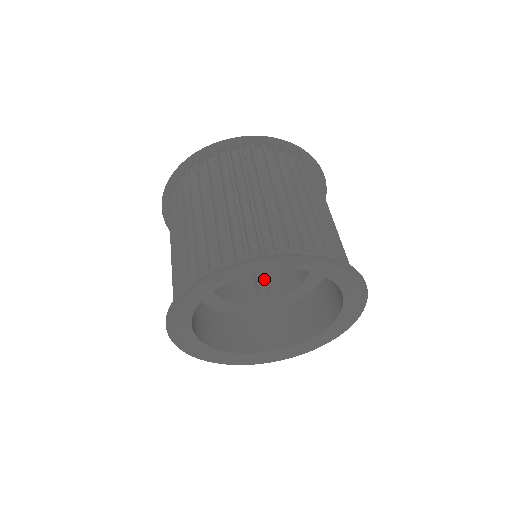
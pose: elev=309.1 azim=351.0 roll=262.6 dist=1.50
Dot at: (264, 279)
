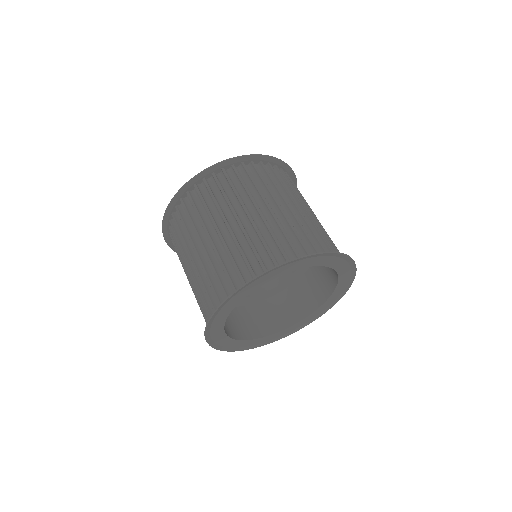
Dot at: occluded
